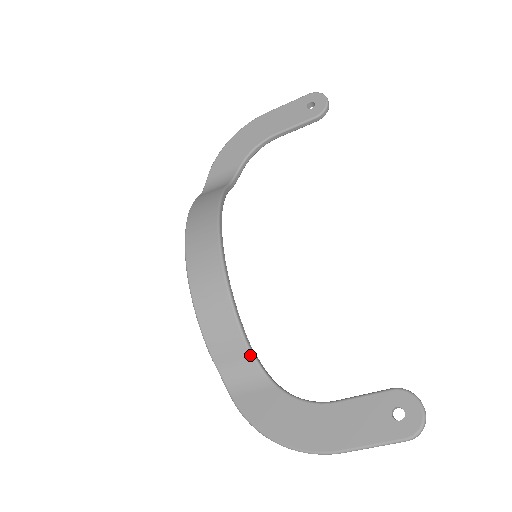
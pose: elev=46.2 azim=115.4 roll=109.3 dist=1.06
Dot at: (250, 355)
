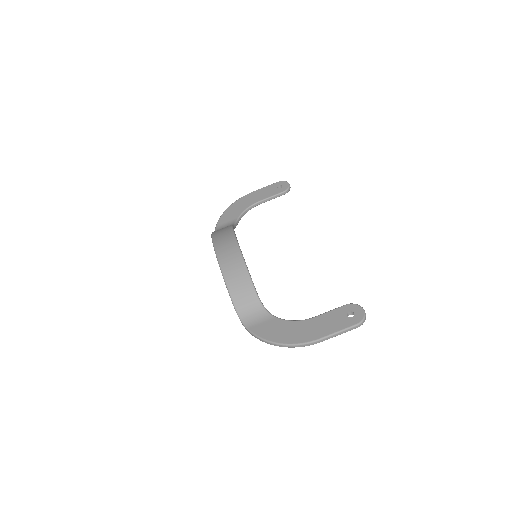
Dot at: (259, 302)
